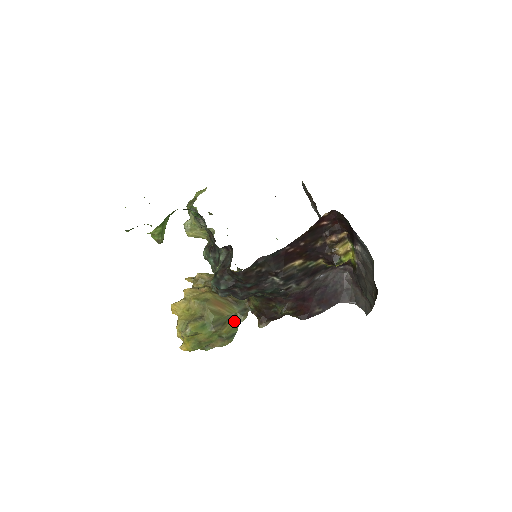
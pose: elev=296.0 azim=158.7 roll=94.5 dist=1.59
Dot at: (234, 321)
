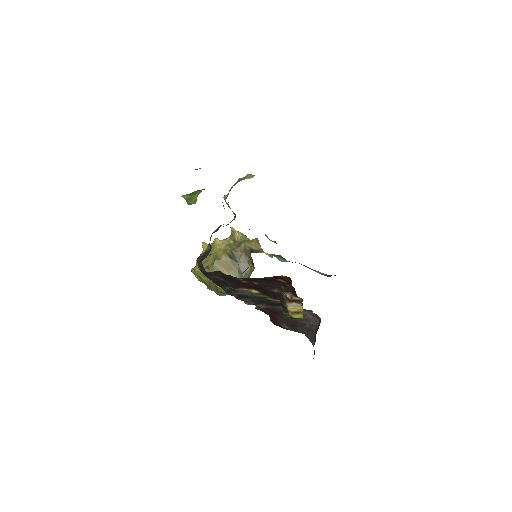
Dot at: occluded
